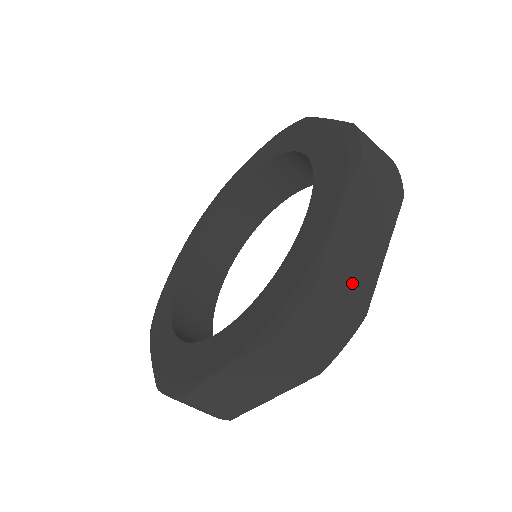
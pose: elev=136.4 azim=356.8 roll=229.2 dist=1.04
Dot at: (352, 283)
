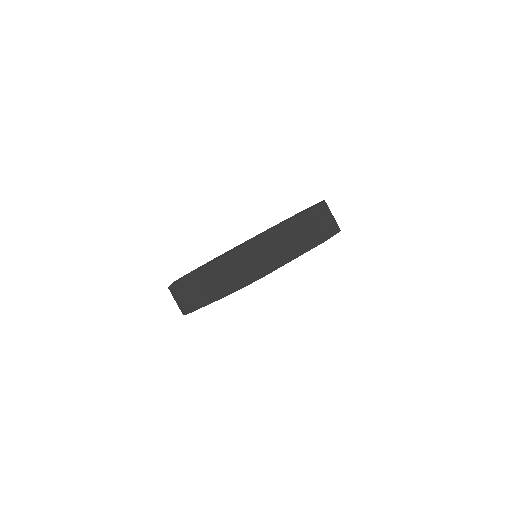
Dot at: occluded
